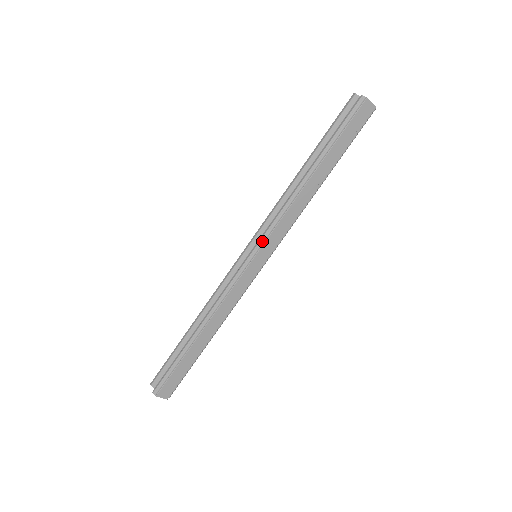
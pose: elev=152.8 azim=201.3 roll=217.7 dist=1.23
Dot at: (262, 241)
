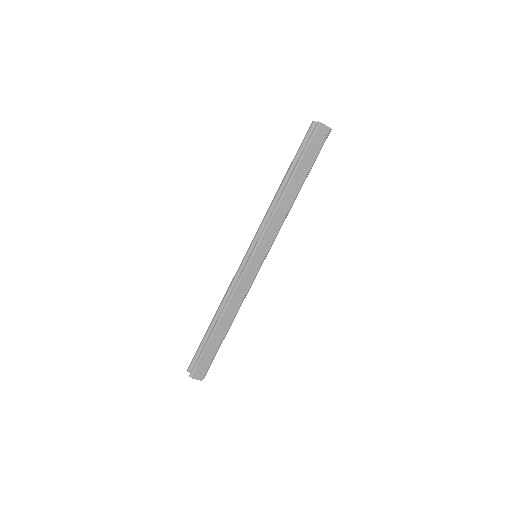
Dot at: (259, 243)
